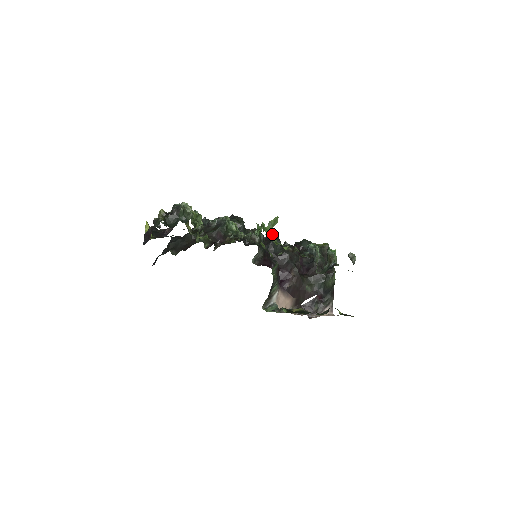
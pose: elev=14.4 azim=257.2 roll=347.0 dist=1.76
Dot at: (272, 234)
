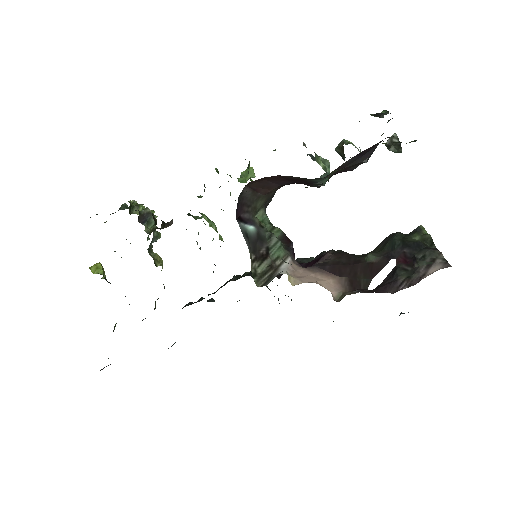
Dot at: occluded
